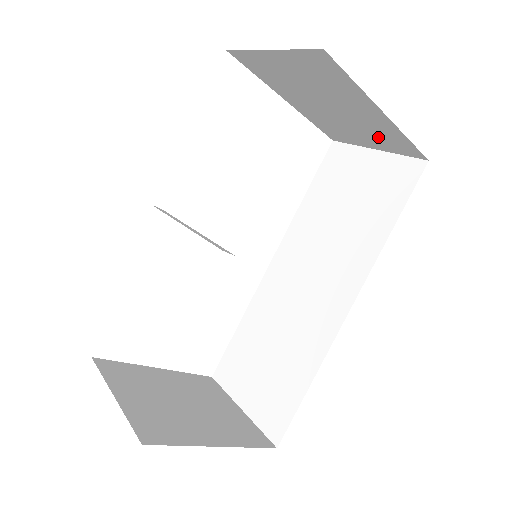
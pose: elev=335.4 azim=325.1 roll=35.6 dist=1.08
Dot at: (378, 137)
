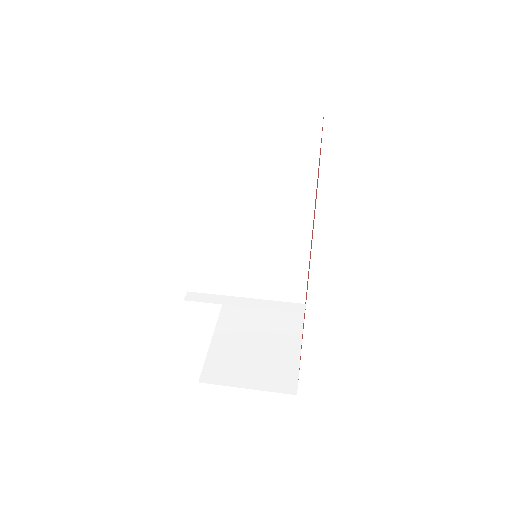
Dot at: occluded
